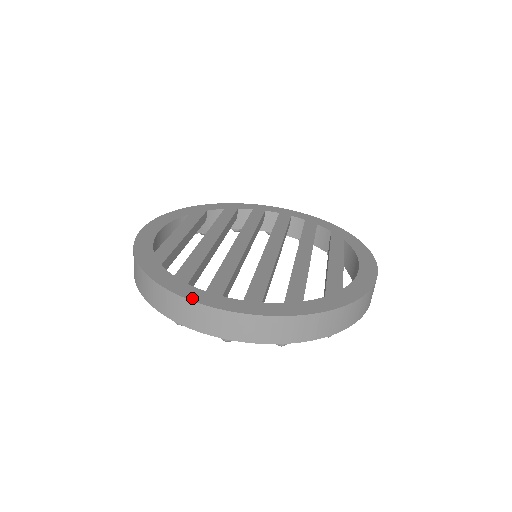
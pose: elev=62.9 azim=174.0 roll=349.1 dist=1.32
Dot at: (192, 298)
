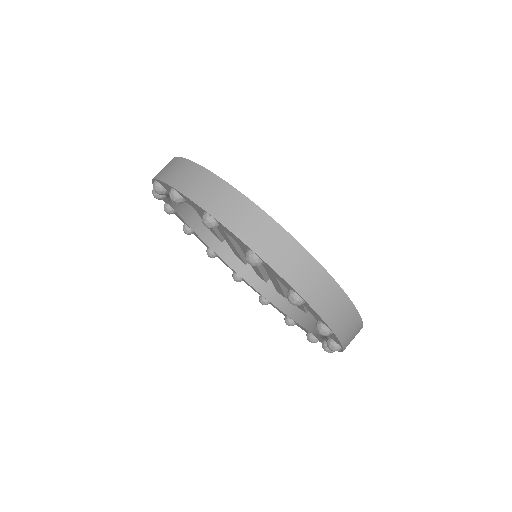
Dot at: (208, 170)
